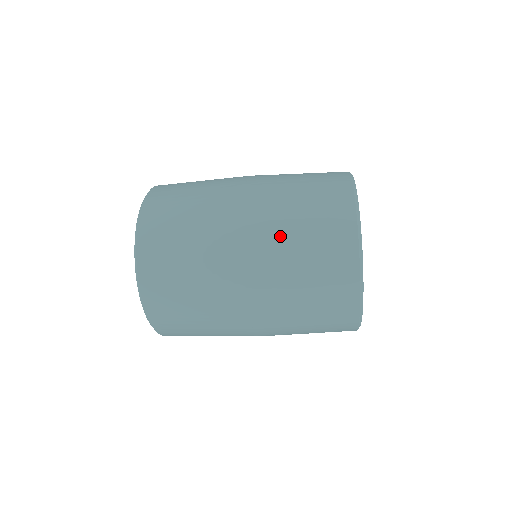
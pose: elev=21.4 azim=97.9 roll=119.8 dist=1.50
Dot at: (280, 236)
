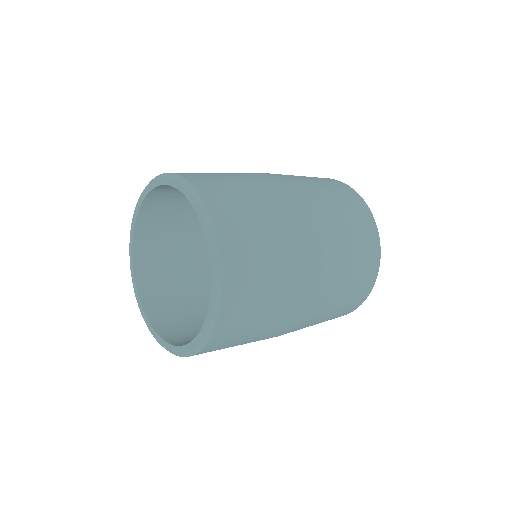
Dot at: occluded
